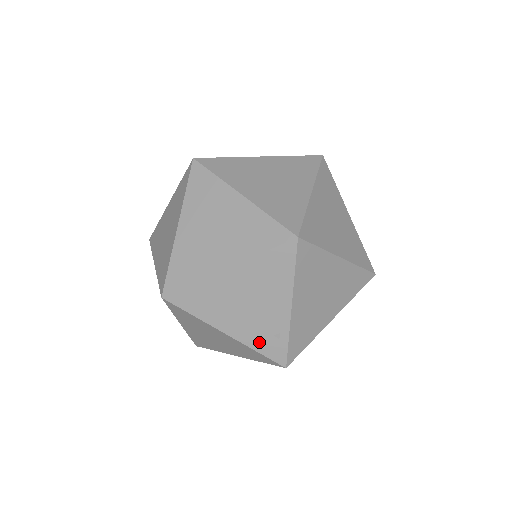
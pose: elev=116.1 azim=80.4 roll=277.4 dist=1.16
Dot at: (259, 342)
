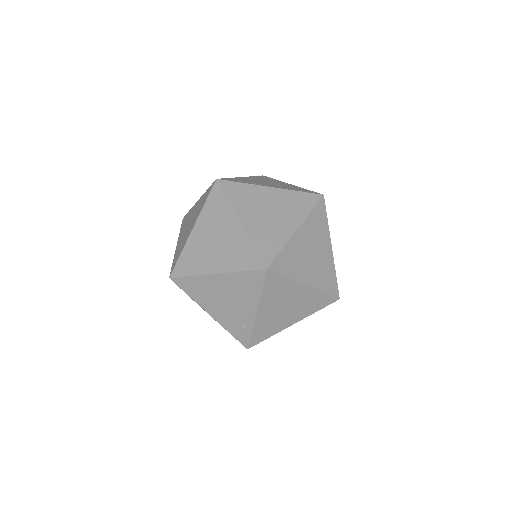
Dot at: (231, 327)
